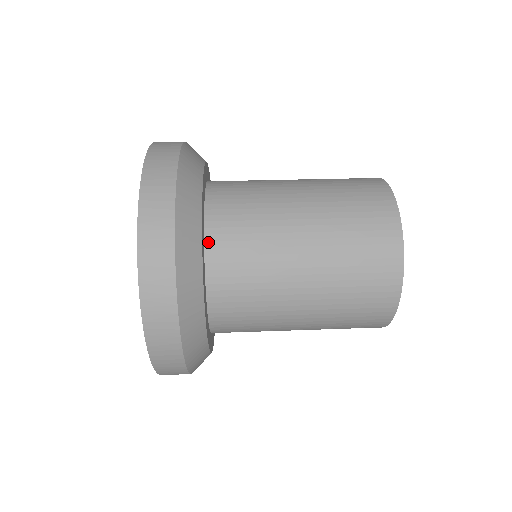
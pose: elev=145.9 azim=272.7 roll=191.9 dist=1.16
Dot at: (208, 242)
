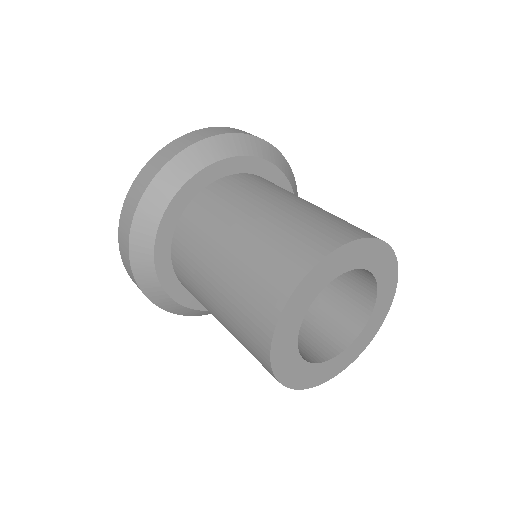
Dot at: (172, 254)
